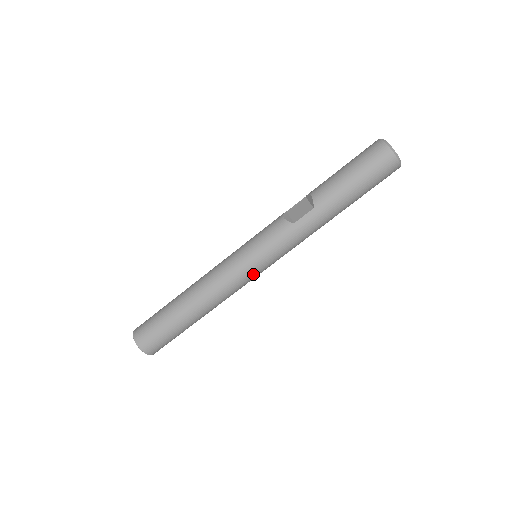
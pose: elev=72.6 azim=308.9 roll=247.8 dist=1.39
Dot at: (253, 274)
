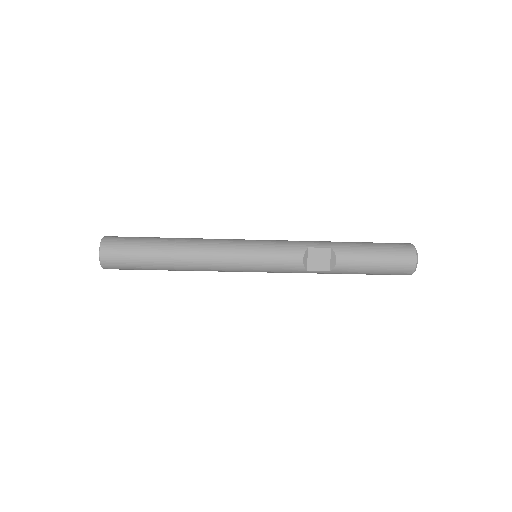
Dot at: occluded
